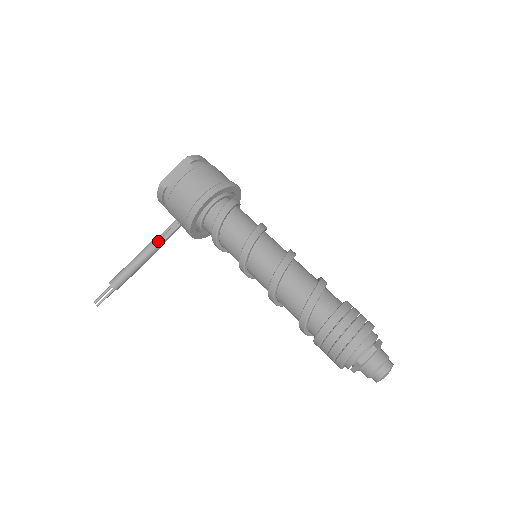
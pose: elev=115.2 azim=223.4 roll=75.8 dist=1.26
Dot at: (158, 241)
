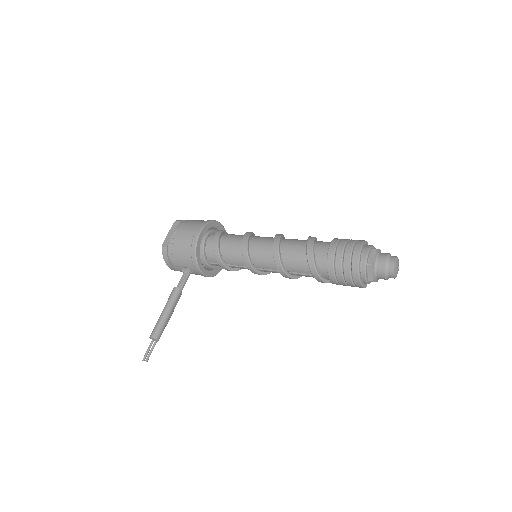
Dot at: (177, 288)
